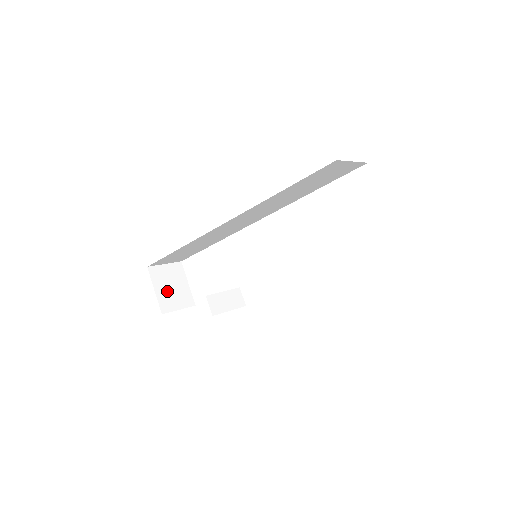
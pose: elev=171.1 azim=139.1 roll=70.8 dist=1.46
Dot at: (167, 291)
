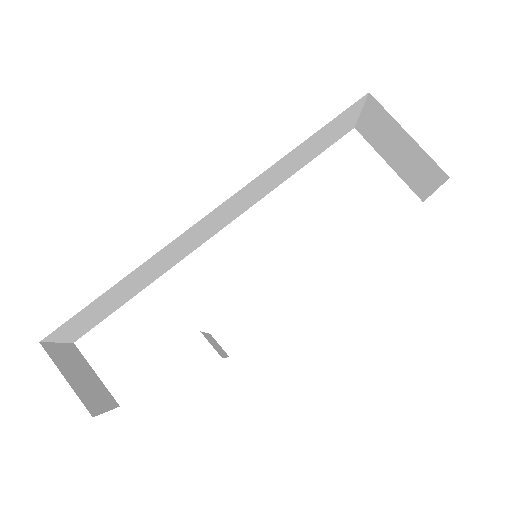
Dot at: (80, 382)
